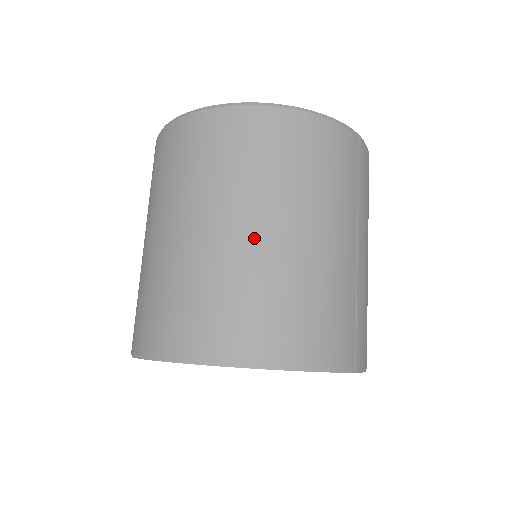
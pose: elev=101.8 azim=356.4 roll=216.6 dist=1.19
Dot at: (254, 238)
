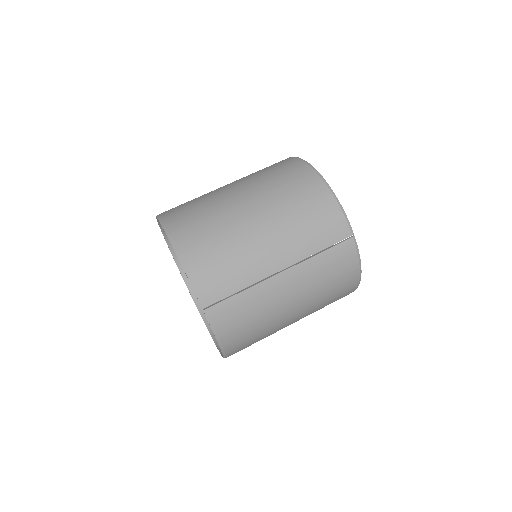
Dot at: (239, 205)
